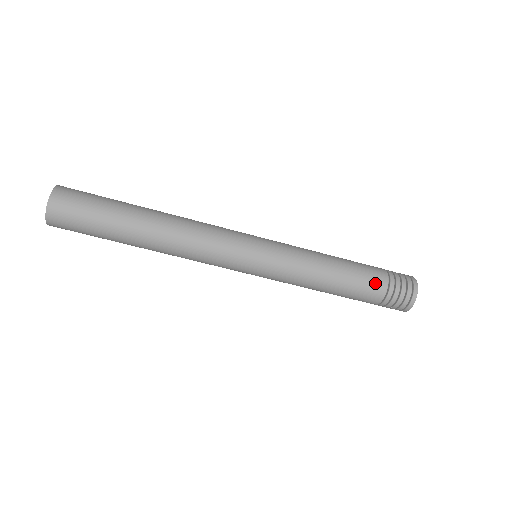
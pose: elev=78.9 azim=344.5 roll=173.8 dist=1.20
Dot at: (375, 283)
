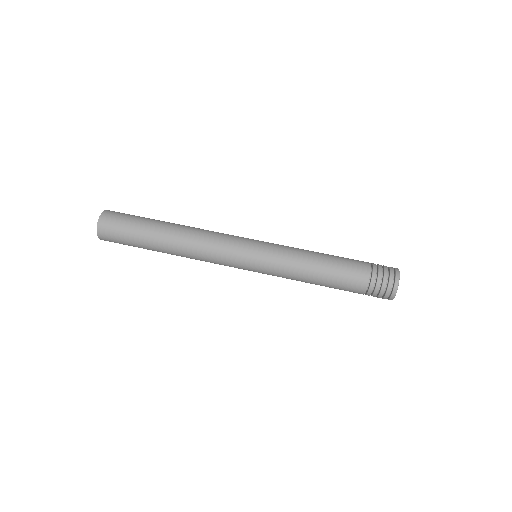
Dot at: (355, 284)
